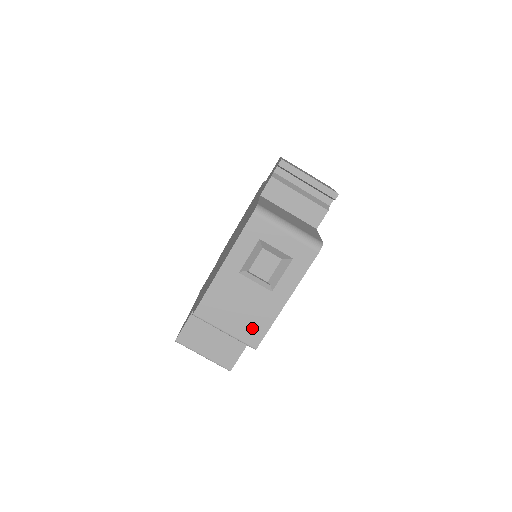
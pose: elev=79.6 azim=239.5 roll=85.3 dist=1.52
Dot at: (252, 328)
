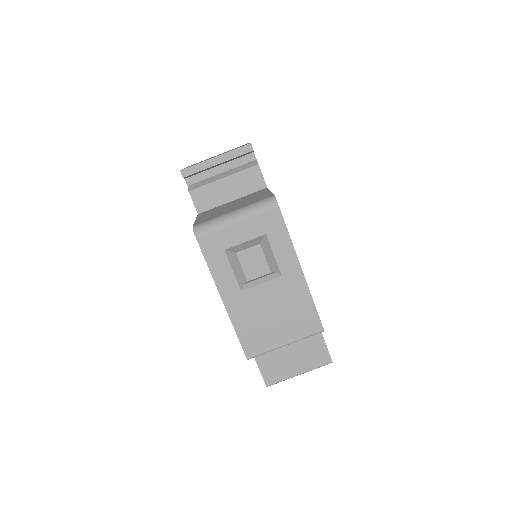
Dot at: (301, 319)
